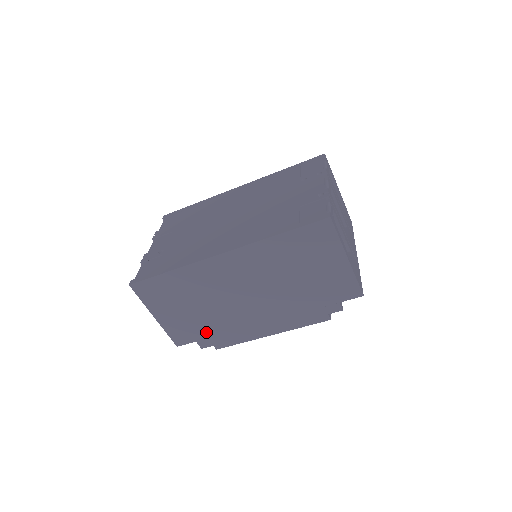
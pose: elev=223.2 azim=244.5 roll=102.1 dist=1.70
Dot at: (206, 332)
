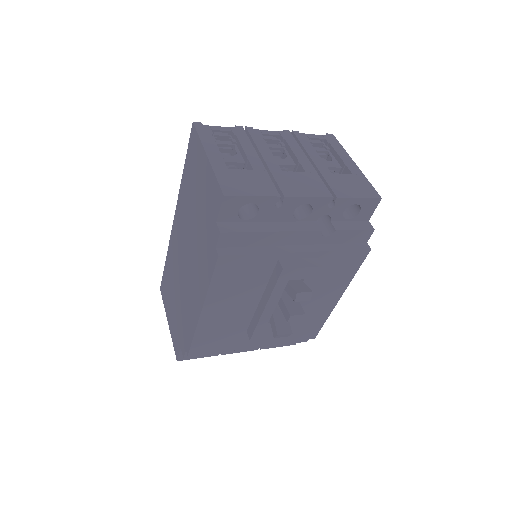
Dot at: (182, 329)
